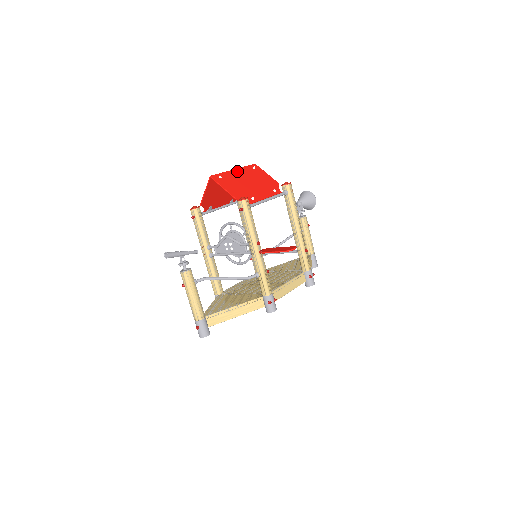
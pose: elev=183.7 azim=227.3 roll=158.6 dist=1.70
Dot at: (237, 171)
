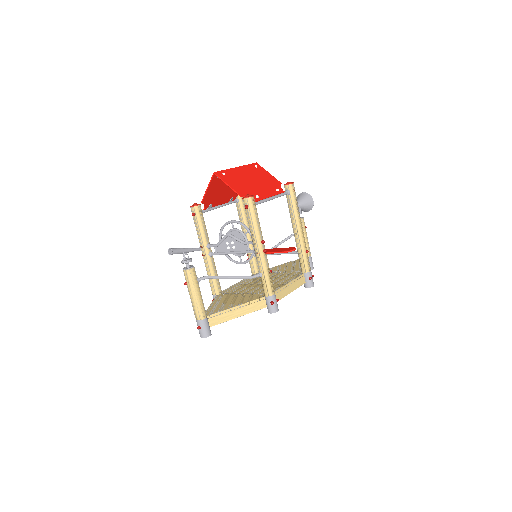
Dot at: (240, 169)
